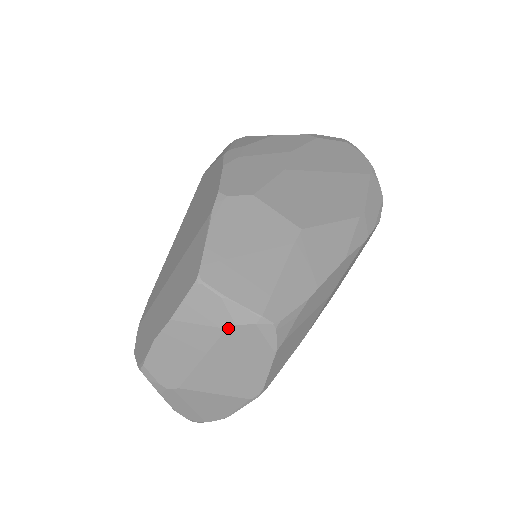
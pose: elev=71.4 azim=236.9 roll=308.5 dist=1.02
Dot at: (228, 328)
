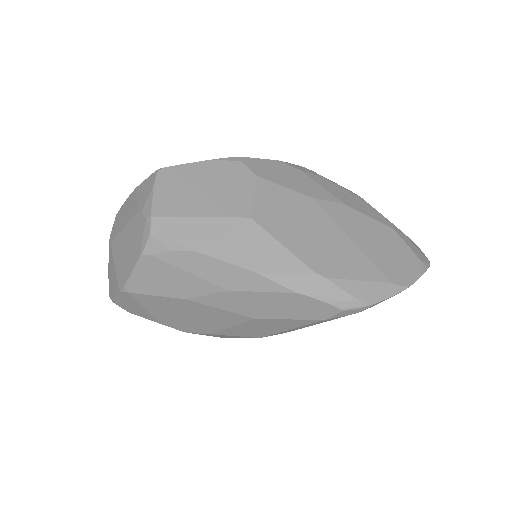
Dot at: (139, 211)
